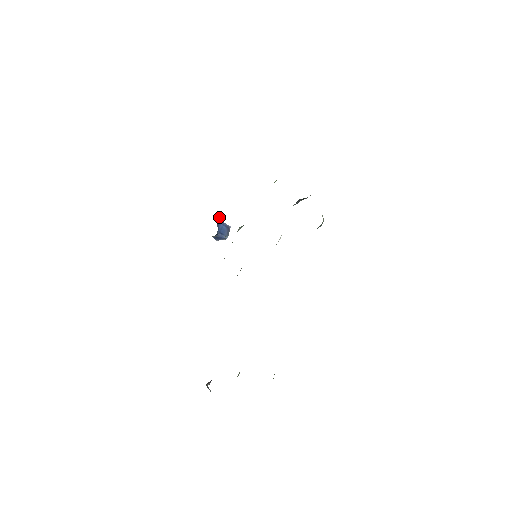
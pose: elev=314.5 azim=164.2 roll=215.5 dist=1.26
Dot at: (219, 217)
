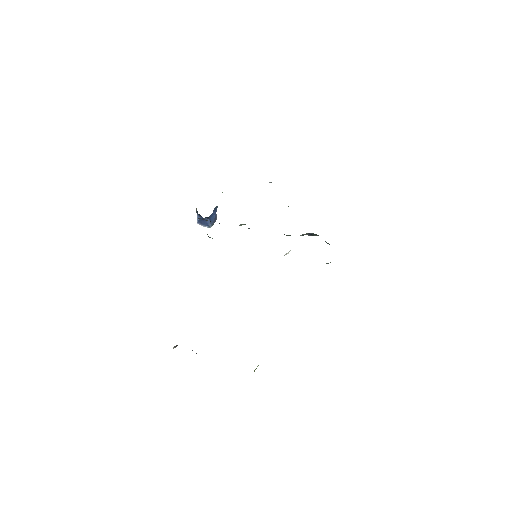
Dot at: occluded
